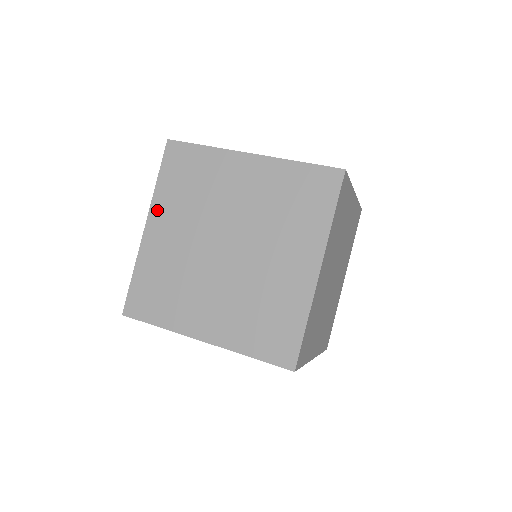
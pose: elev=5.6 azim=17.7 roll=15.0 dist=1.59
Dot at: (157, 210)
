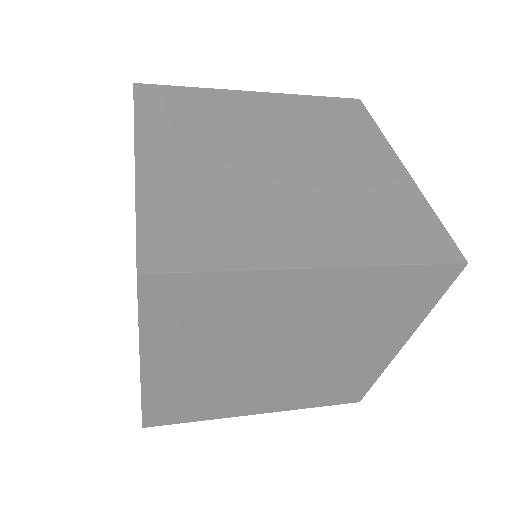
Dot at: occluded
